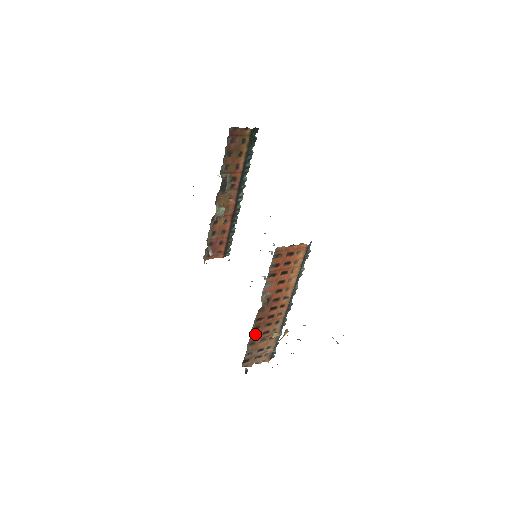
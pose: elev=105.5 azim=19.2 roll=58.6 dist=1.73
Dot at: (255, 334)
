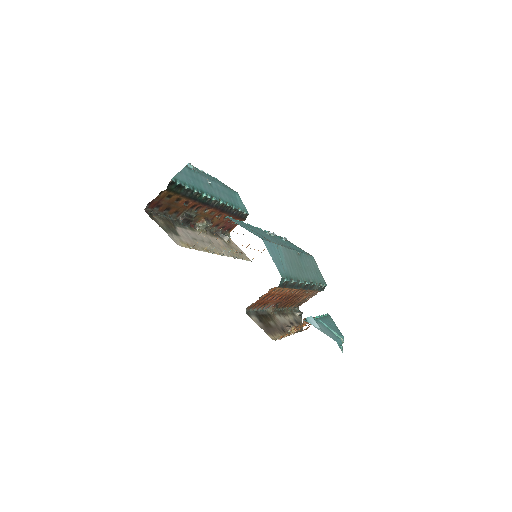
Dot at: (289, 304)
